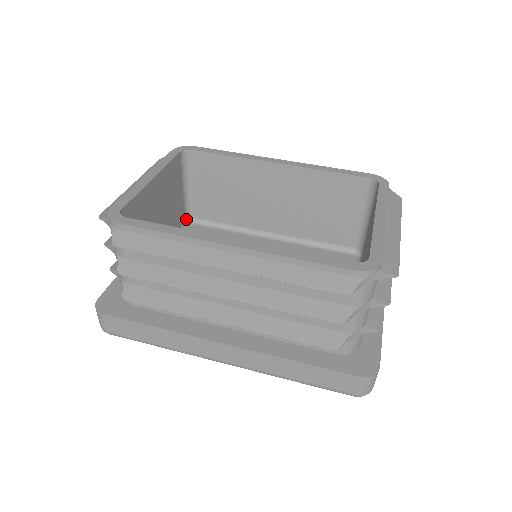
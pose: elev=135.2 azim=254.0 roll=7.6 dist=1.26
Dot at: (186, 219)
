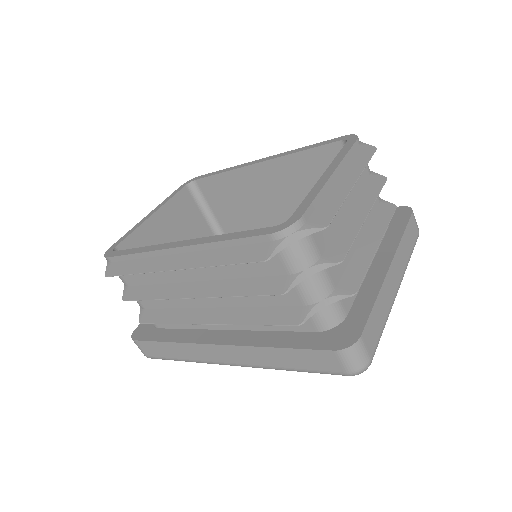
Dot at: occluded
